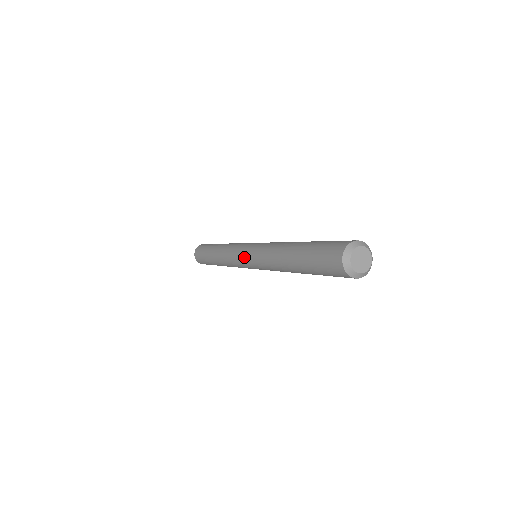
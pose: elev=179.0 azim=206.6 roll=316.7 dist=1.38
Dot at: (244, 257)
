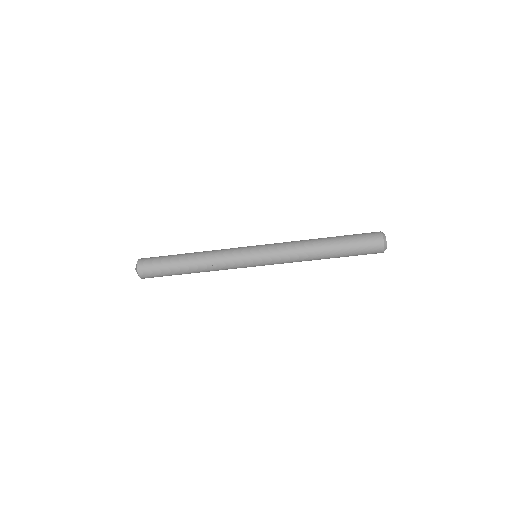
Dot at: occluded
